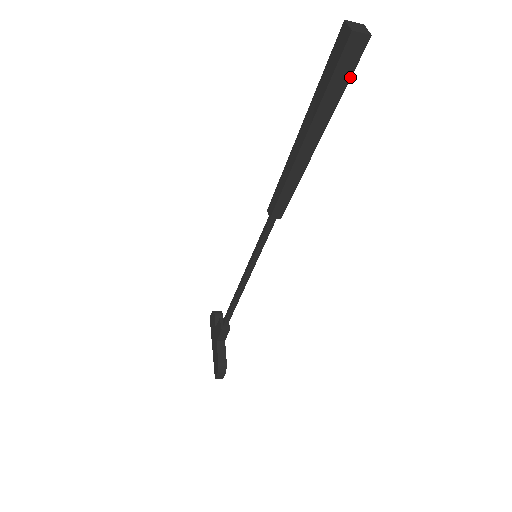
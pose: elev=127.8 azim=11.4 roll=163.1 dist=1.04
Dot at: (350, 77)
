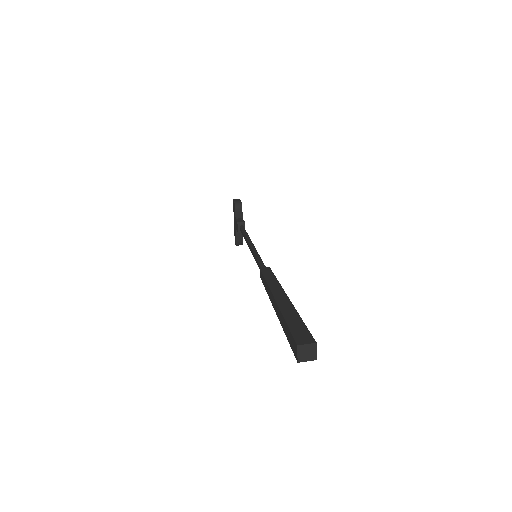
Dot at: occluded
